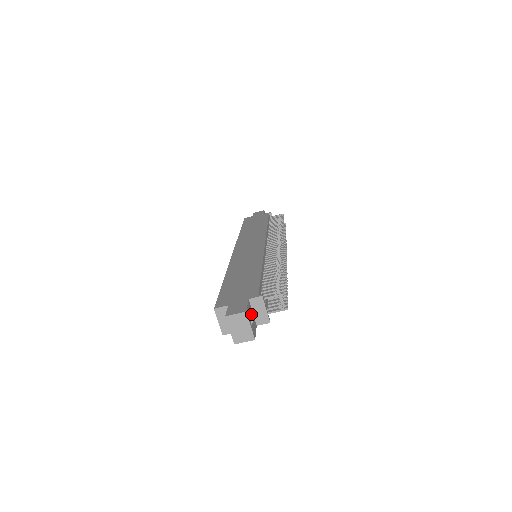
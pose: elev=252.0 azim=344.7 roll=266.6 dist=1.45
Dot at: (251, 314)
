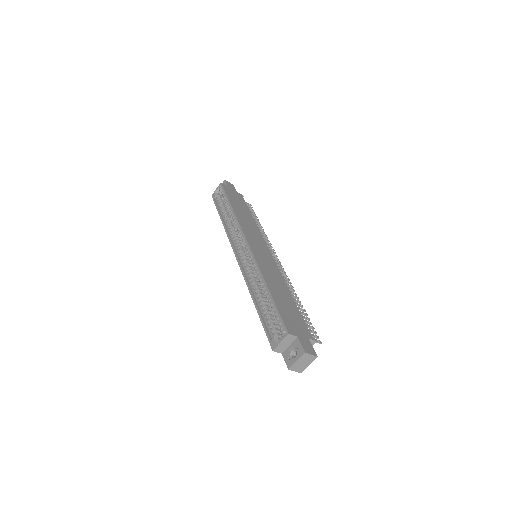
Dot at: occluded
